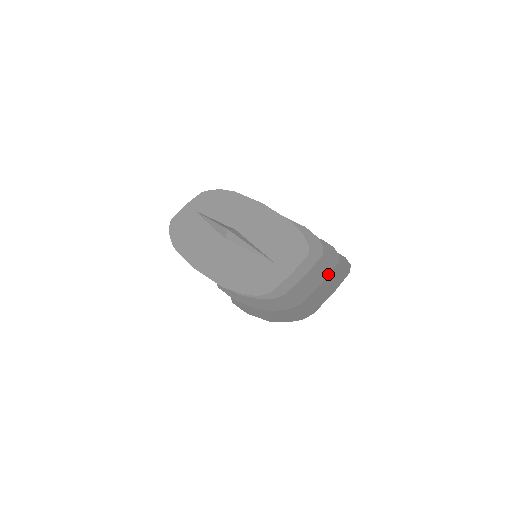
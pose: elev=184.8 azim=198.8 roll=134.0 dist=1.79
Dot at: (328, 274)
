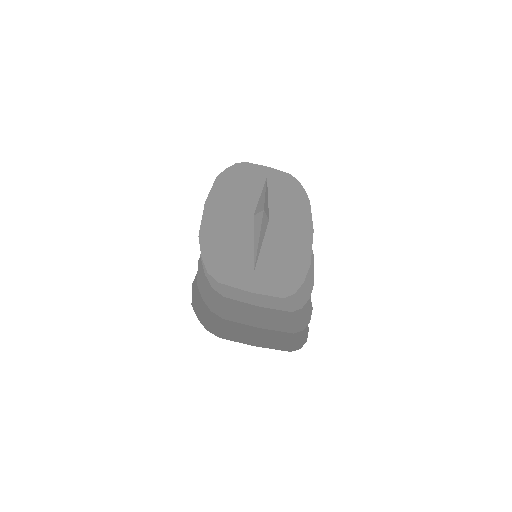
Dot at: (274, 329)
